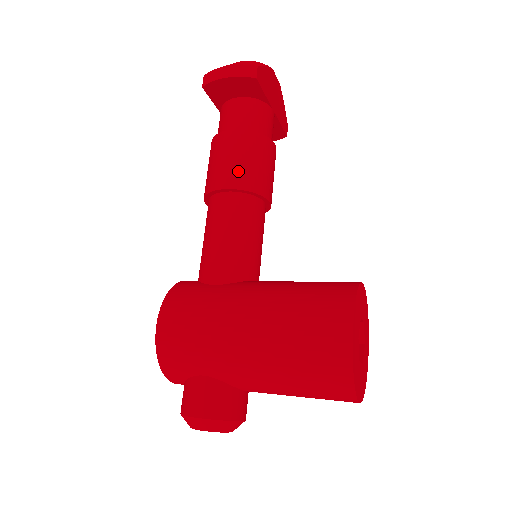
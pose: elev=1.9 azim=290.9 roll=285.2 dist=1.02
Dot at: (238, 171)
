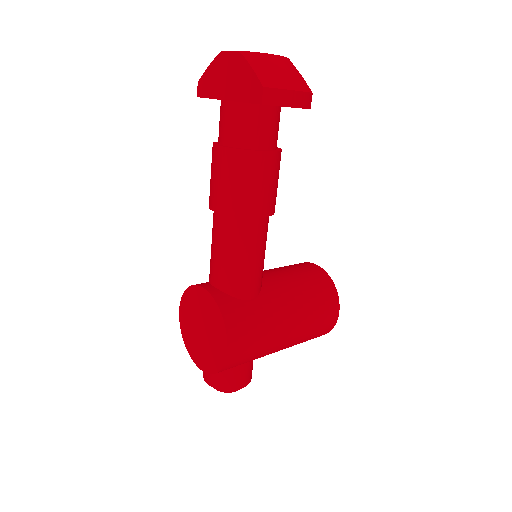
Dot at: (272, 197)
